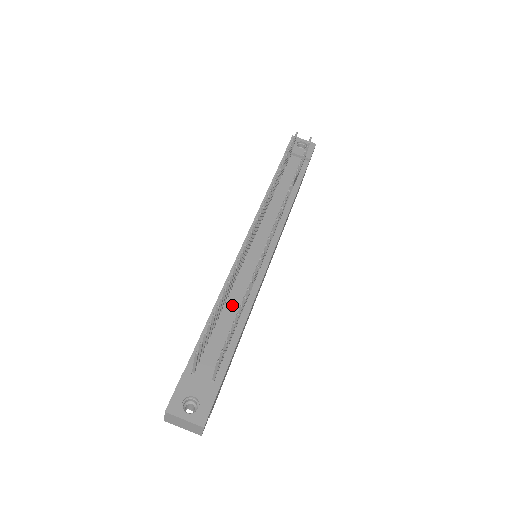
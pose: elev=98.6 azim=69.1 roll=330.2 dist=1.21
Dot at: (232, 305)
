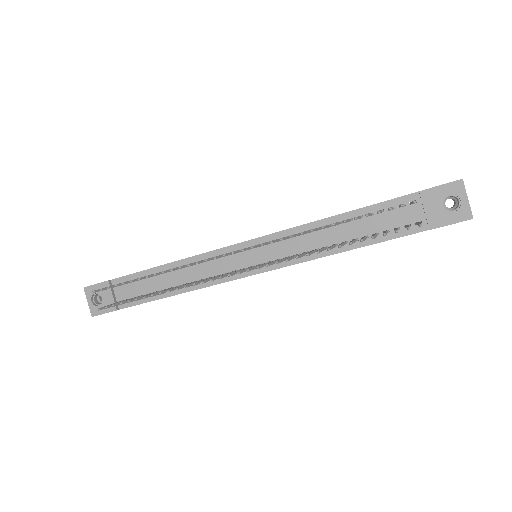
Dot at: (179, 276)
